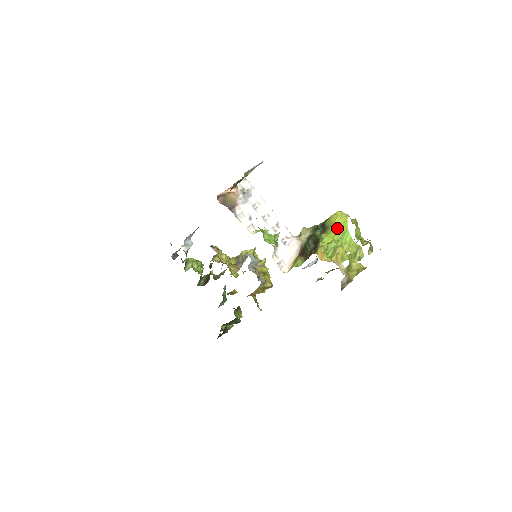
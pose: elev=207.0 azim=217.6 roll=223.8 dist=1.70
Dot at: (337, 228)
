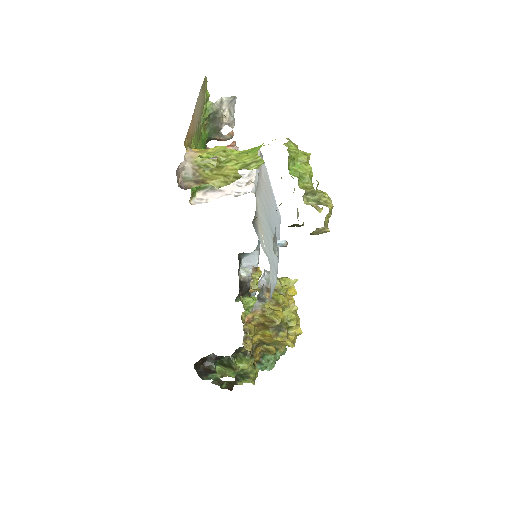
Dot at: occluded
